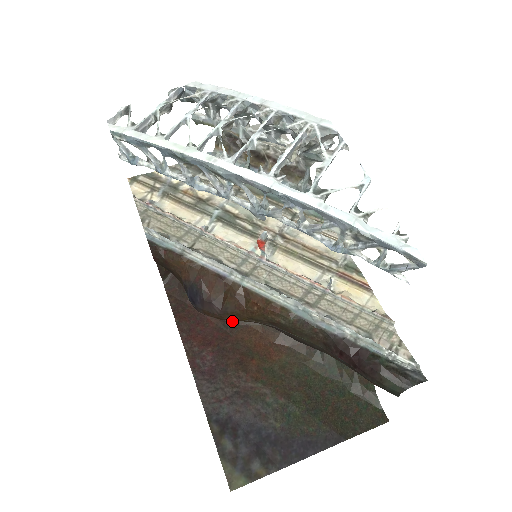
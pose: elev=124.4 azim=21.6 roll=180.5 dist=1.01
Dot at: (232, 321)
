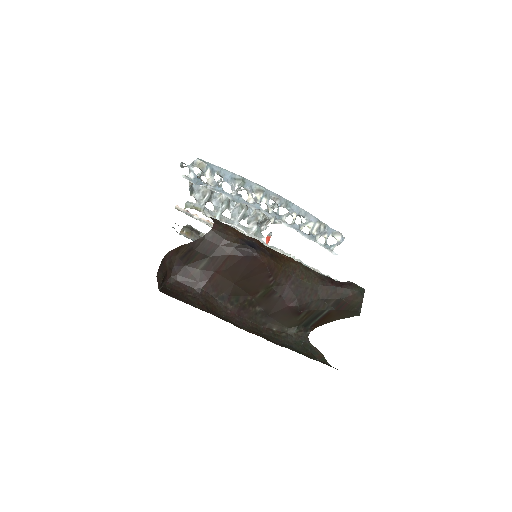
Dot at: (227, 321)
